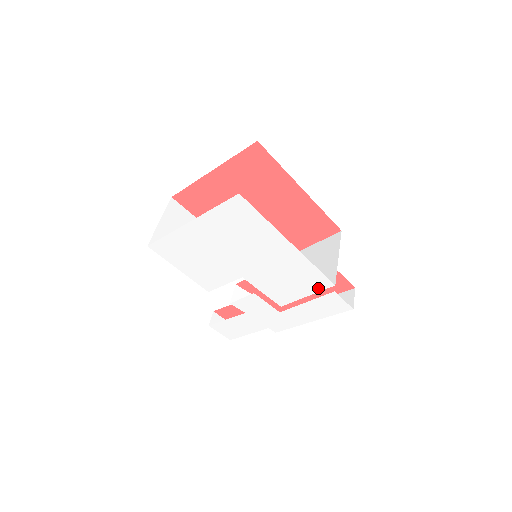
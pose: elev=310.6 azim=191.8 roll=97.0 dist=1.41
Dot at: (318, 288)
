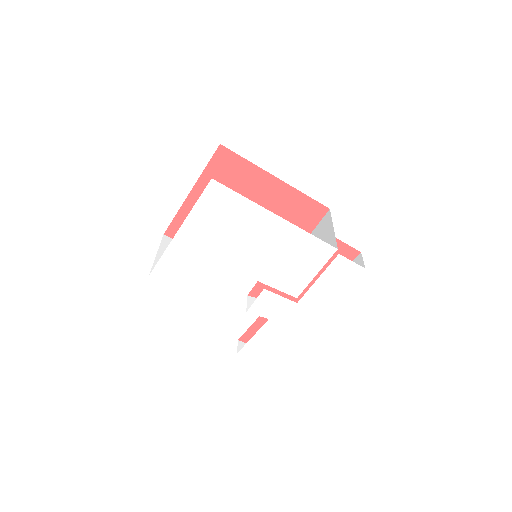
Dot at: (323, 260)
